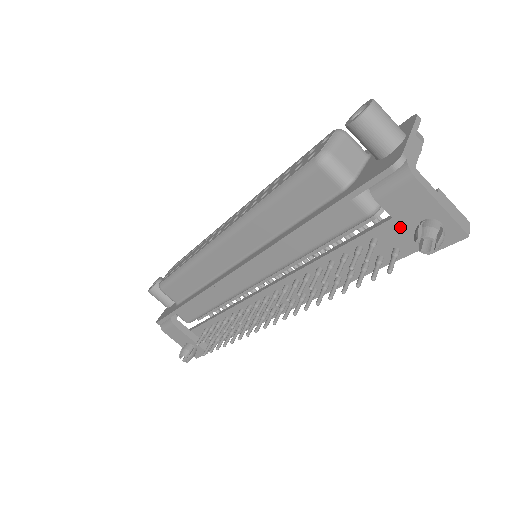
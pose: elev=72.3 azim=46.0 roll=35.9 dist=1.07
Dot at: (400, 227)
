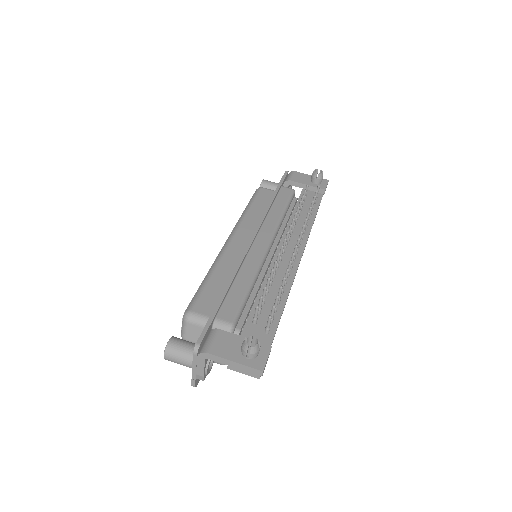
Dot at: (308, 192)
